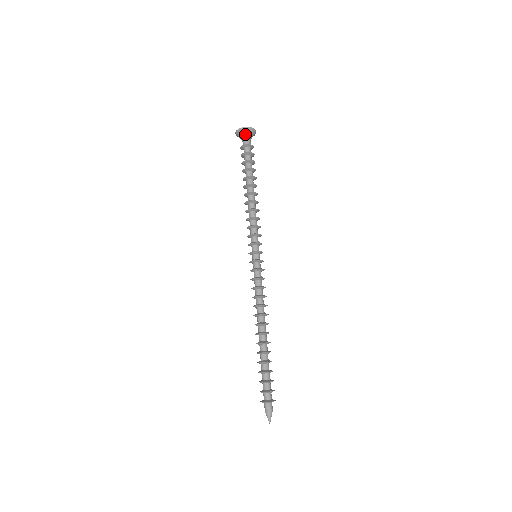
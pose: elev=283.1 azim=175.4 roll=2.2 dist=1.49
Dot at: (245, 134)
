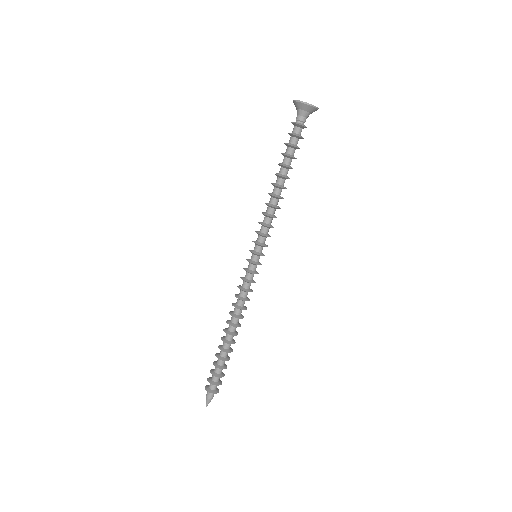
Dot at: (306, 110)
